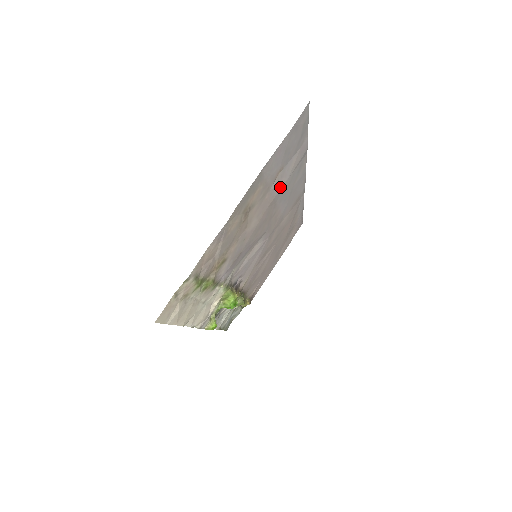
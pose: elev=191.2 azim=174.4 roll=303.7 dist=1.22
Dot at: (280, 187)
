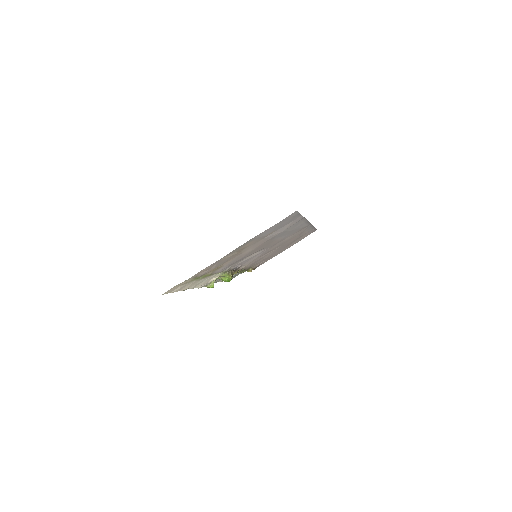
Dot at: (275, 235)
